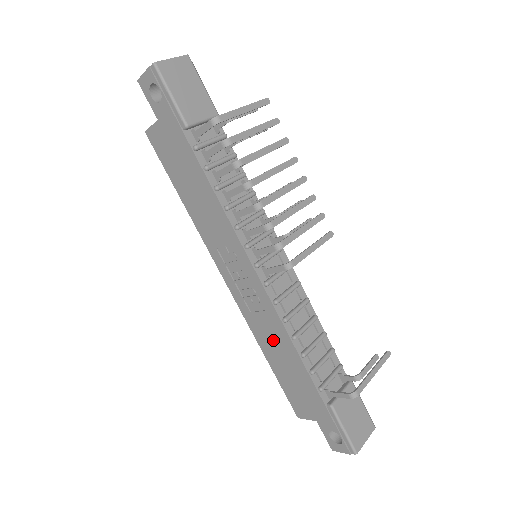
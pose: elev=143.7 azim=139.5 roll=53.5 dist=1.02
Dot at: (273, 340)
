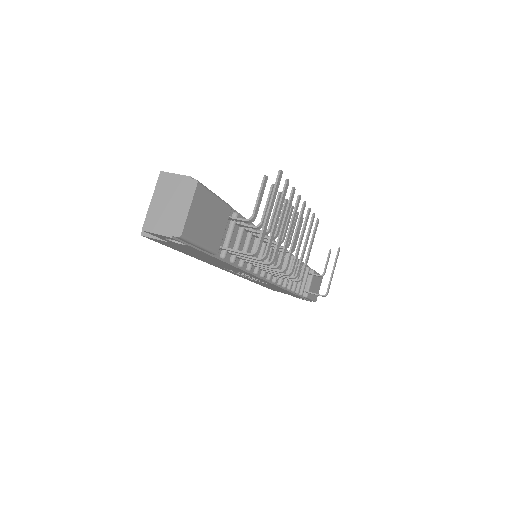
Dot at: (267, 285)
